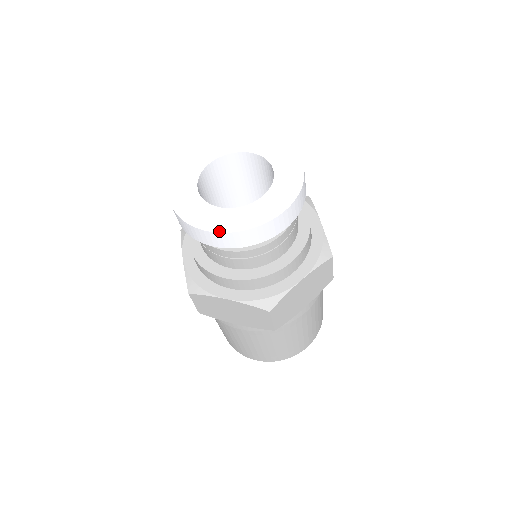
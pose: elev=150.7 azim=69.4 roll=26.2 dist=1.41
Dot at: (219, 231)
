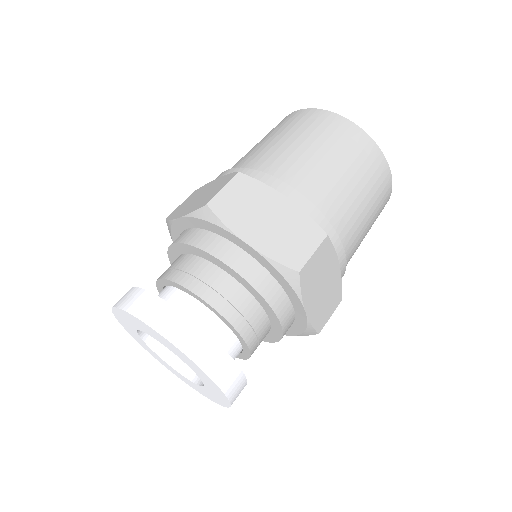
Dot at: (178, 377)
